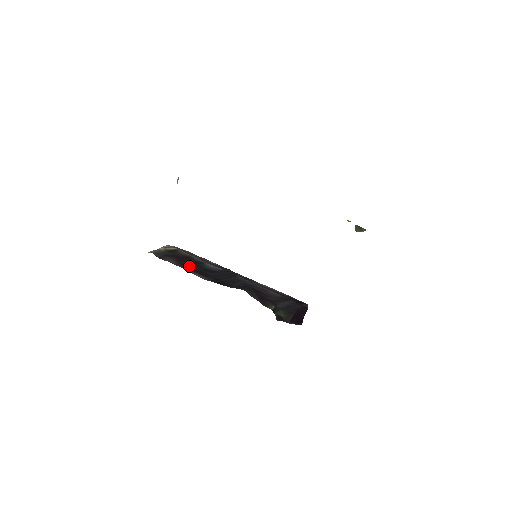
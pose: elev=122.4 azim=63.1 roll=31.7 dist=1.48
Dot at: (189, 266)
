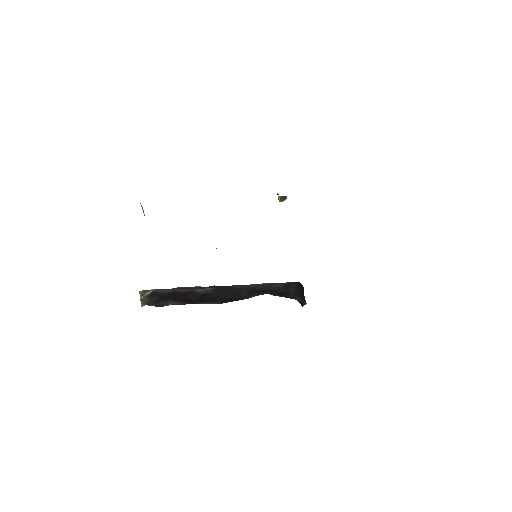
Dot at: (188, 300)
